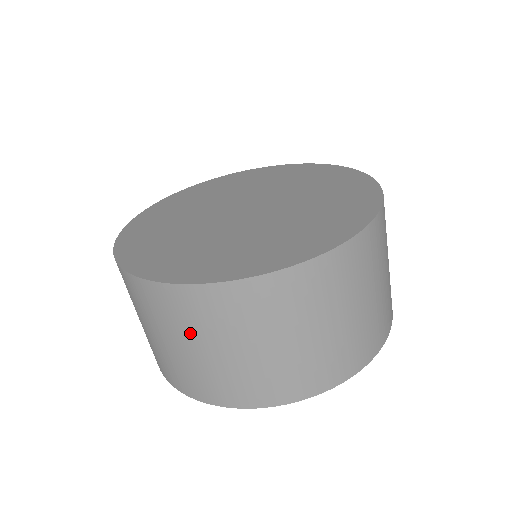
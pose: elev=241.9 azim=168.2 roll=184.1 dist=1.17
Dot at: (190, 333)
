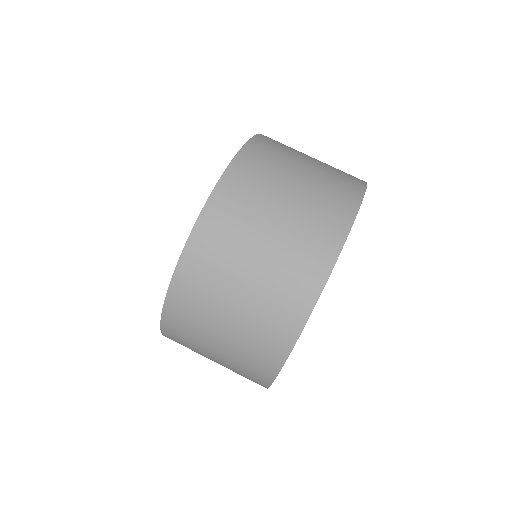
Dot at: (205, 331)
